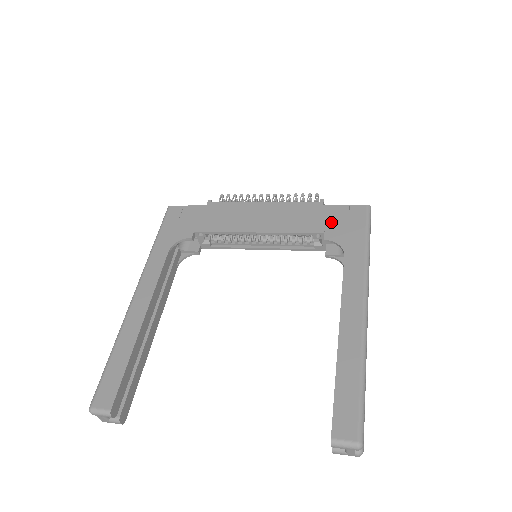
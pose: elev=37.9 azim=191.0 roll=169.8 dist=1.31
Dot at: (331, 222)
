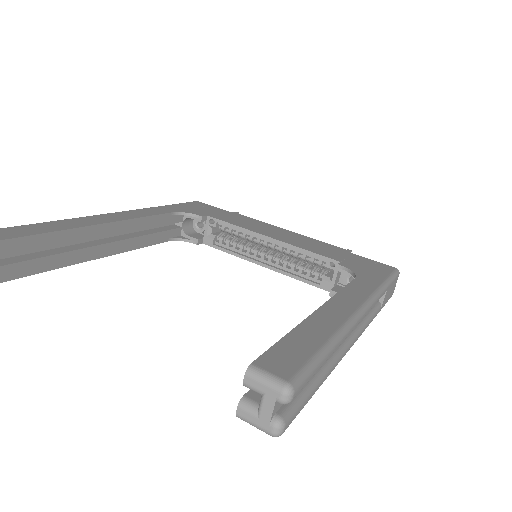
Dot at: (352, 260)
